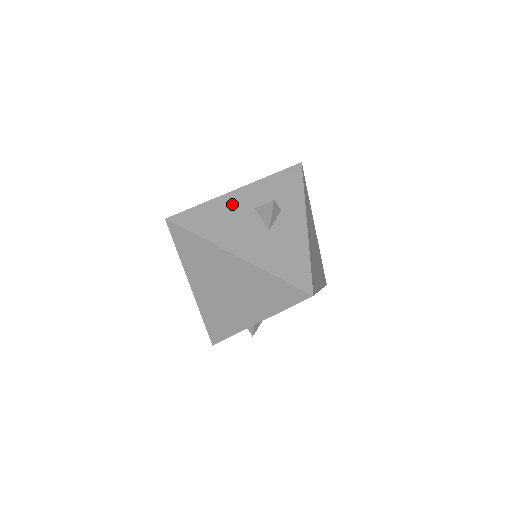
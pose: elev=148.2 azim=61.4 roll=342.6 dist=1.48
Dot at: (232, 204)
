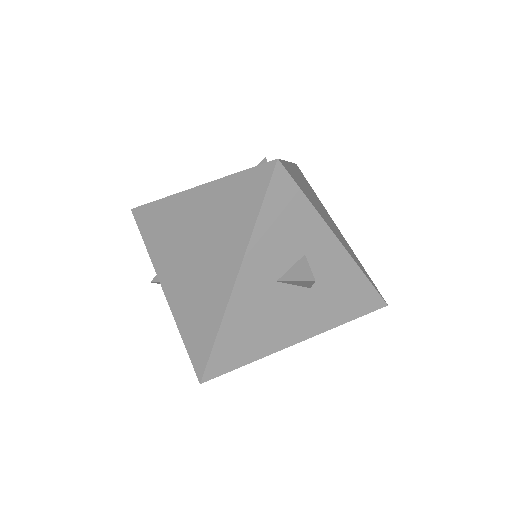
Dot at: (249, 301)
